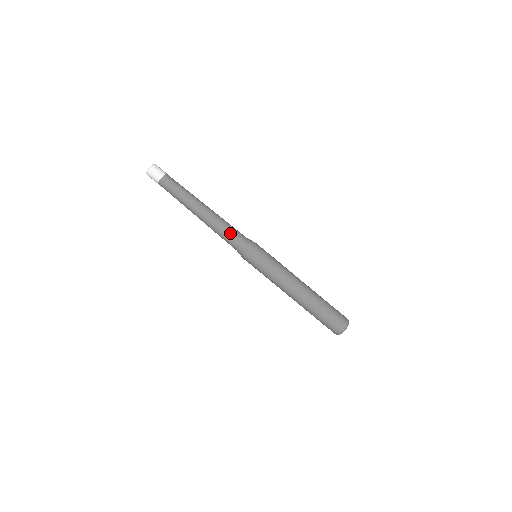
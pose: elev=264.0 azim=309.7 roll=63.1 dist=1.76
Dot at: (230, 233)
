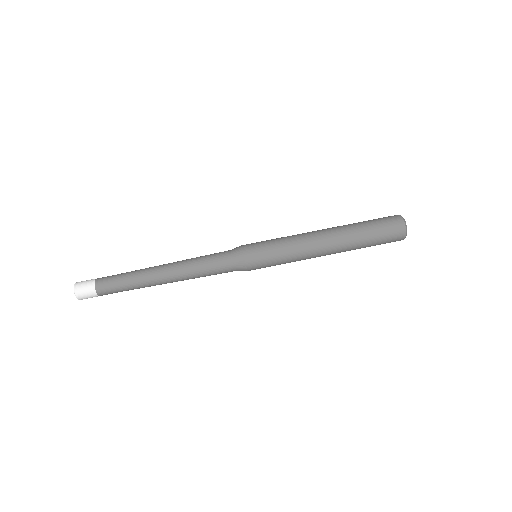
Dot at: (210, 261)
